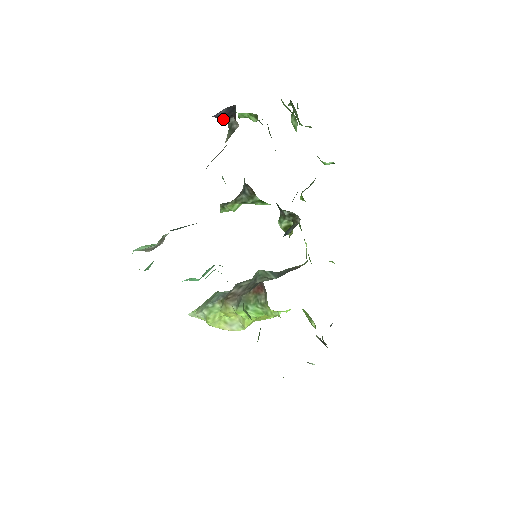
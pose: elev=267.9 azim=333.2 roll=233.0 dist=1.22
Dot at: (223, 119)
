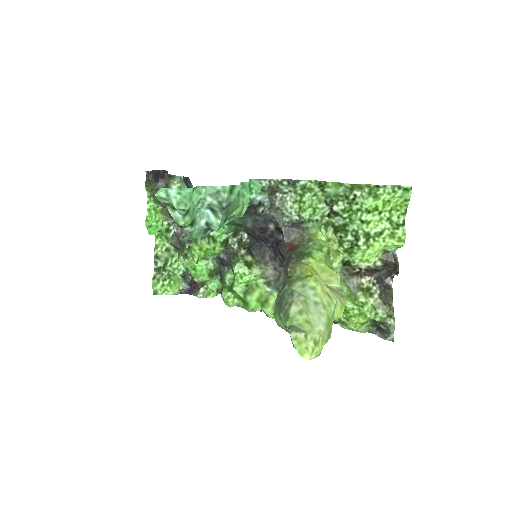
Dot at: (154, 179)
